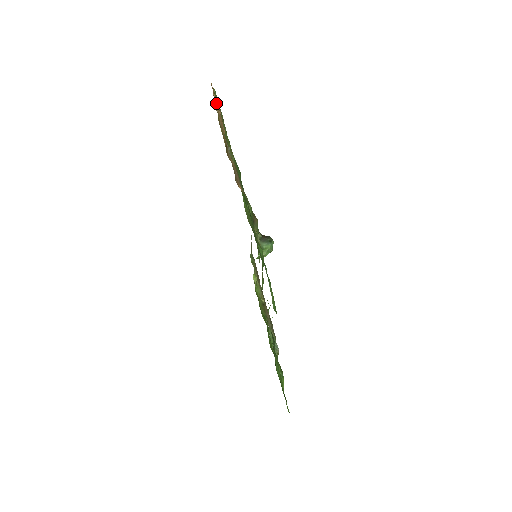
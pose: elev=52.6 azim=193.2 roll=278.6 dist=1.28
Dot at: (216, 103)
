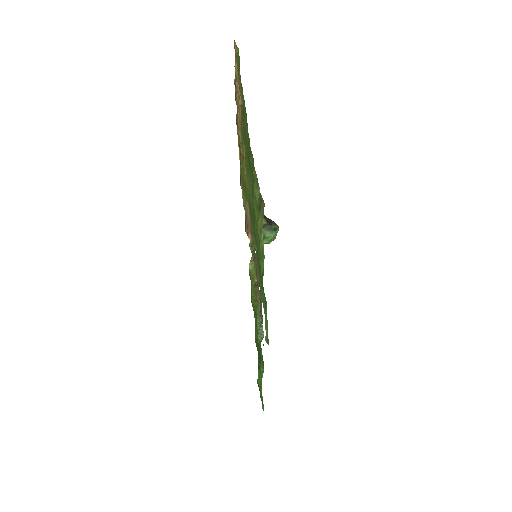
Dot at: (237, 83)
